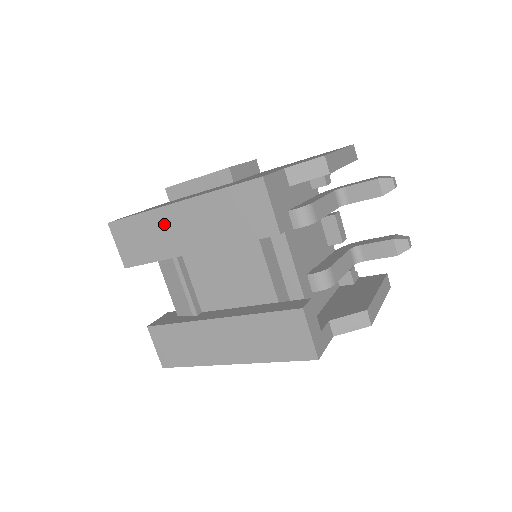
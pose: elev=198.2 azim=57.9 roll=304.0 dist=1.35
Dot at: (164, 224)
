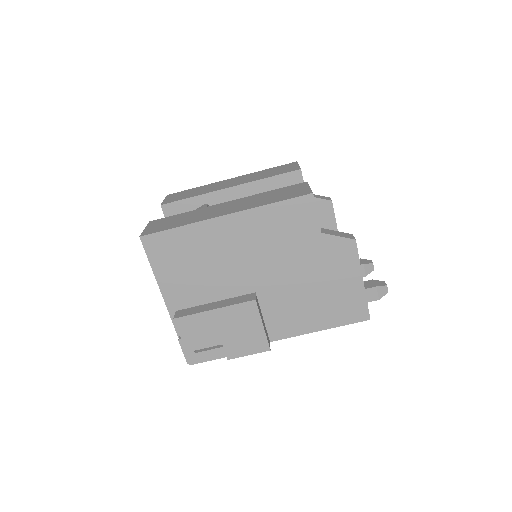
Dot at: (215, 185)
